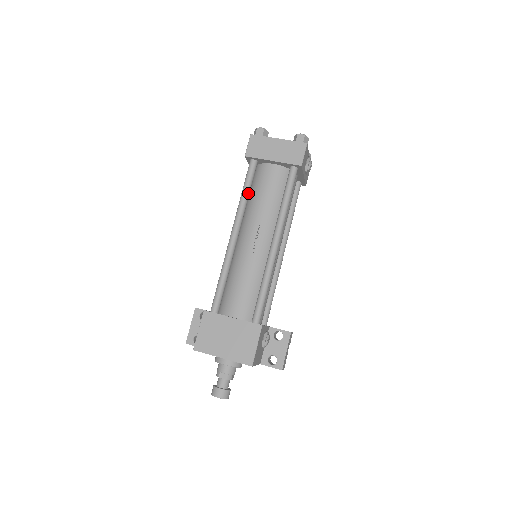
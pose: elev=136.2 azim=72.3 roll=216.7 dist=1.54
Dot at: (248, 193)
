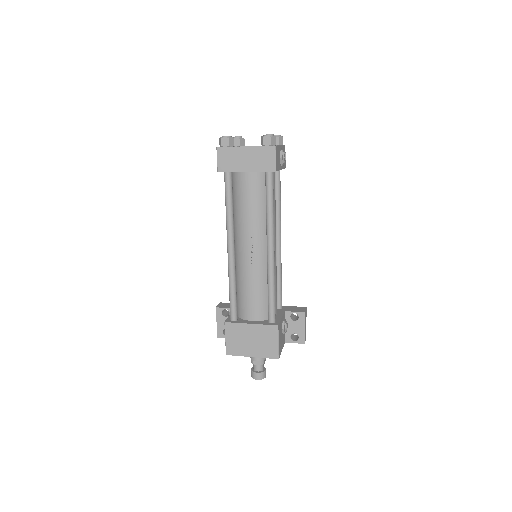
Dot at: (232, 207)
